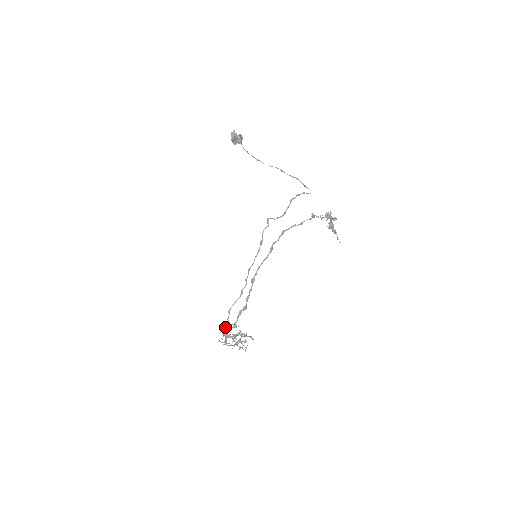
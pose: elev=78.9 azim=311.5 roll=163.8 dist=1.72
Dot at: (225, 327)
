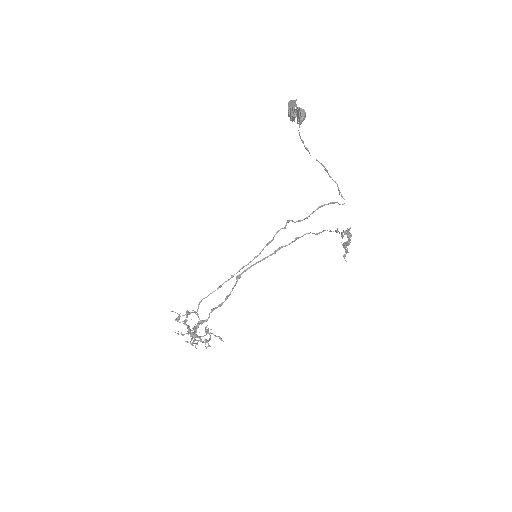
Dot at: occluded
